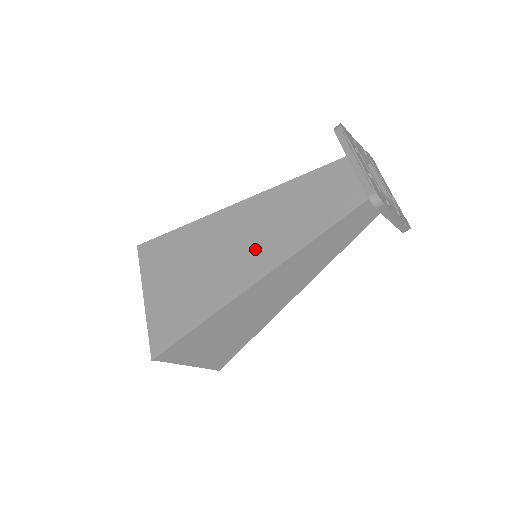
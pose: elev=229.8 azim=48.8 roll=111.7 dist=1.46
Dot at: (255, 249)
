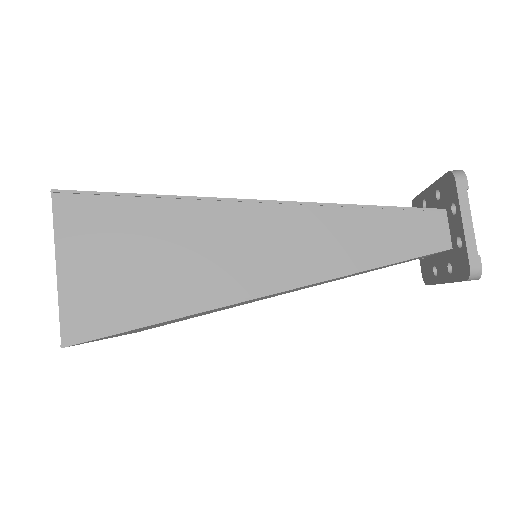
Dot at: occluded
